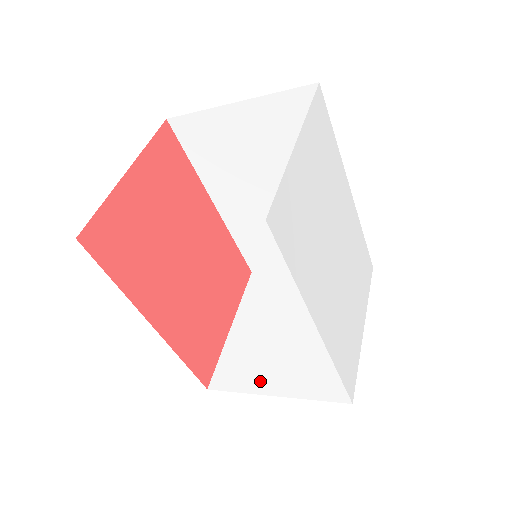
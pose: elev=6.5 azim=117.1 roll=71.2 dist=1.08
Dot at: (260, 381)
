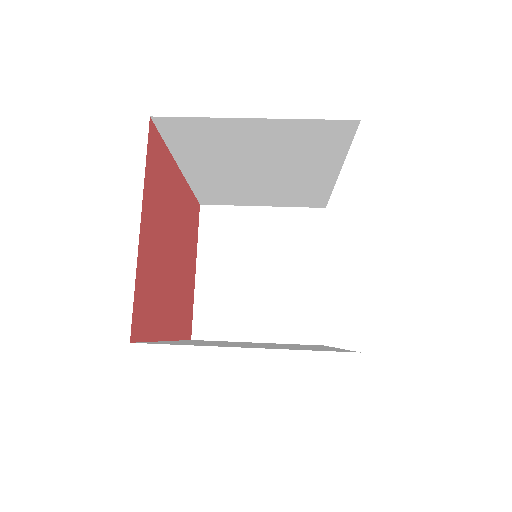
Dot at: (241, 329)
